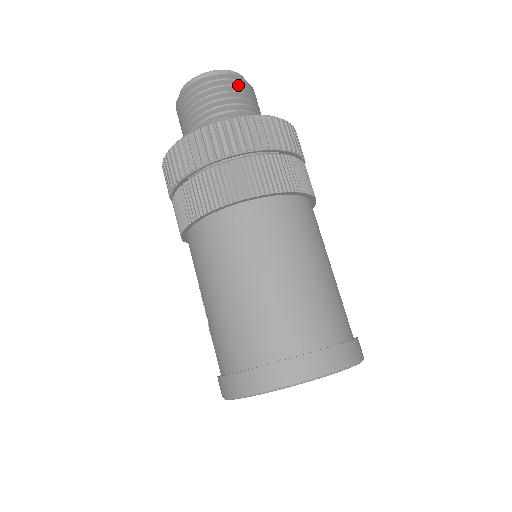
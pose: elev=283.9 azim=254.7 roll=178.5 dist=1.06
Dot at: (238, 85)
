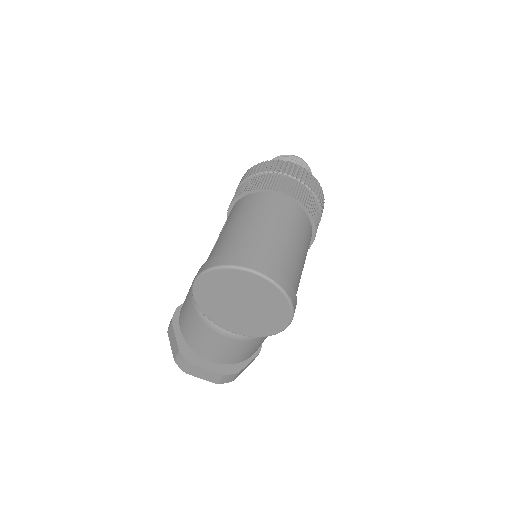
Dot at: (309, 170)
